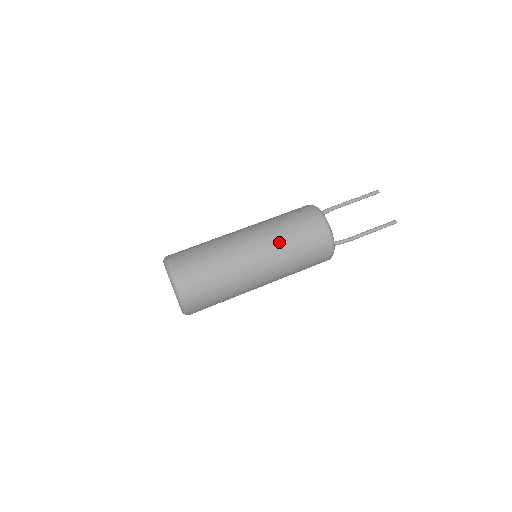
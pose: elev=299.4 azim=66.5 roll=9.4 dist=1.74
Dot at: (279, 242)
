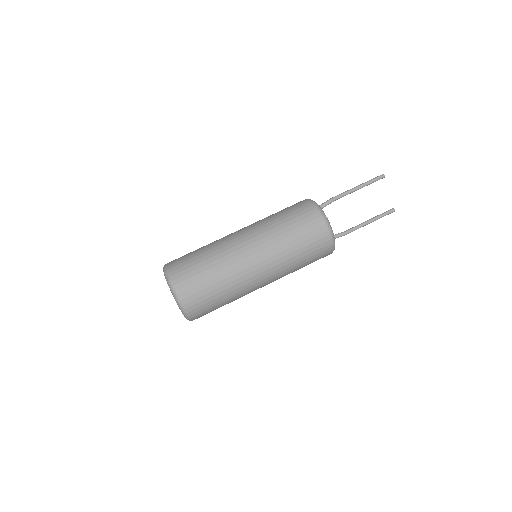
Dot at: (284, 260)
